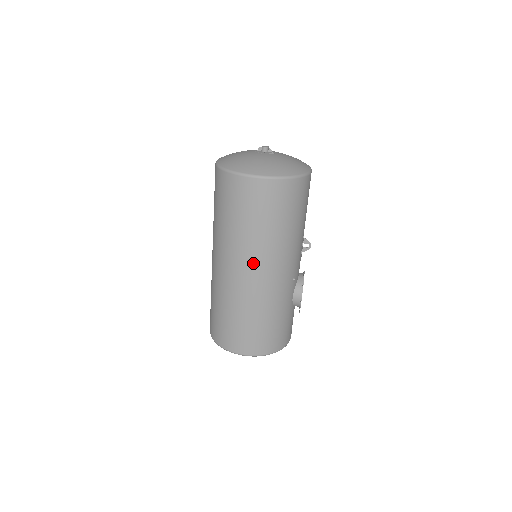
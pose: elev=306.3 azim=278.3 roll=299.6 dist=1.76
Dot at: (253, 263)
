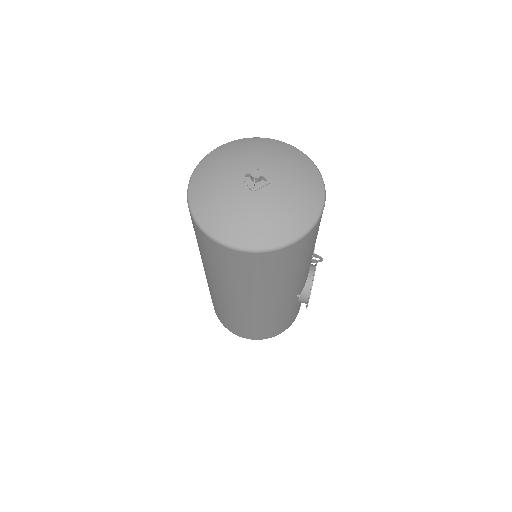
Dot at: (244, 300)
